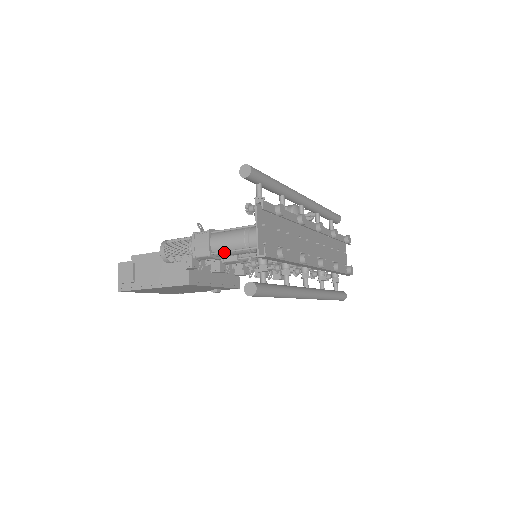
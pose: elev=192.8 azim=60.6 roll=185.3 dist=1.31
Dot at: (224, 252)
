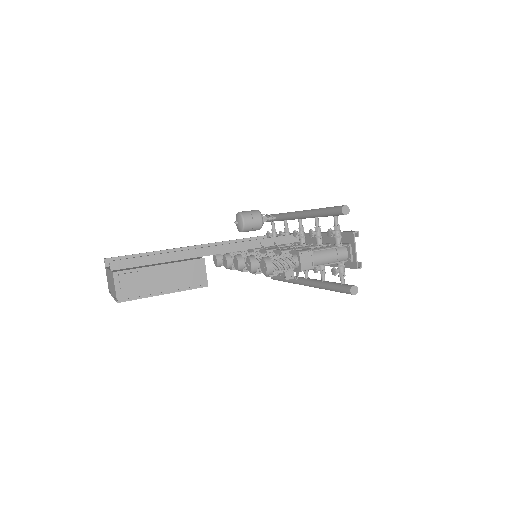
Dot at: (323, 265)
